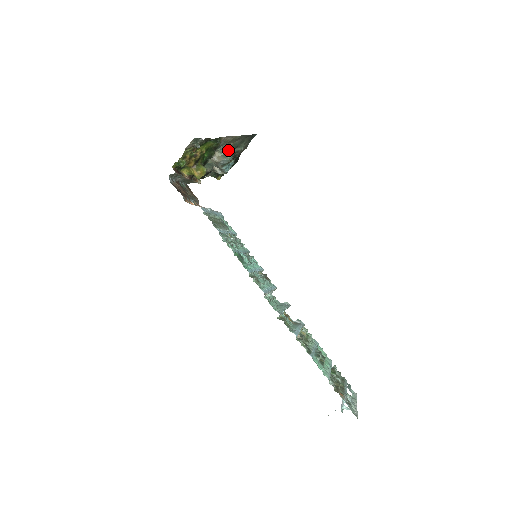
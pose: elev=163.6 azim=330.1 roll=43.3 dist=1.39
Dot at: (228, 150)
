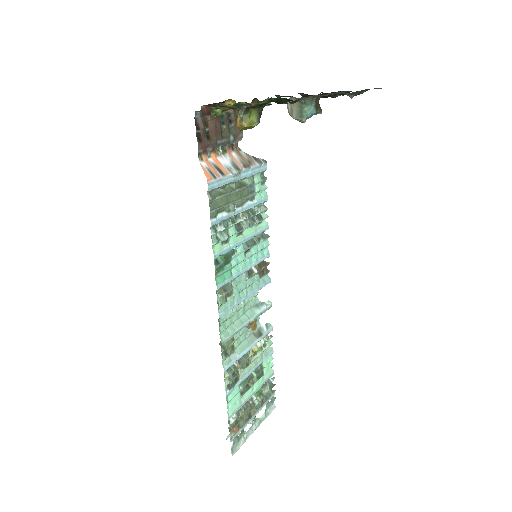
Dot at: (314, 105)
